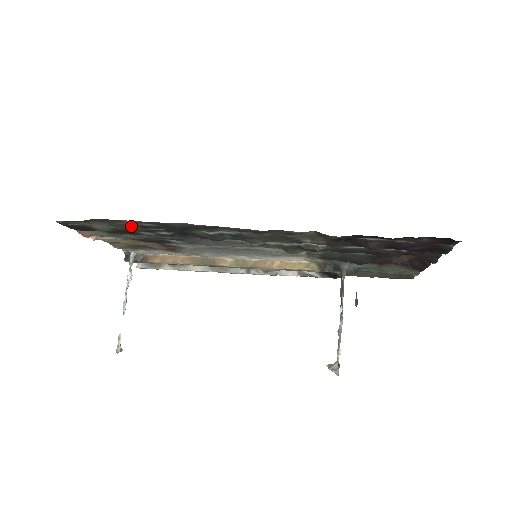
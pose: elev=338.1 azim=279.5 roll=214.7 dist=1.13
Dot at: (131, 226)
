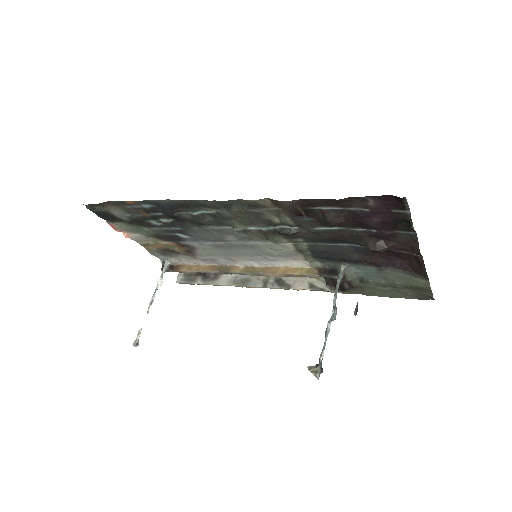
Dot at: (138, 211)
